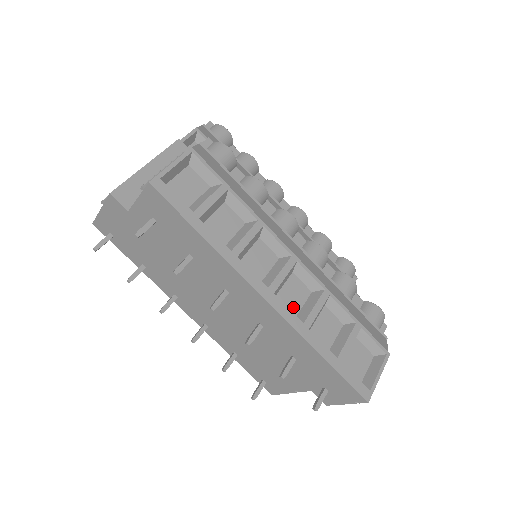
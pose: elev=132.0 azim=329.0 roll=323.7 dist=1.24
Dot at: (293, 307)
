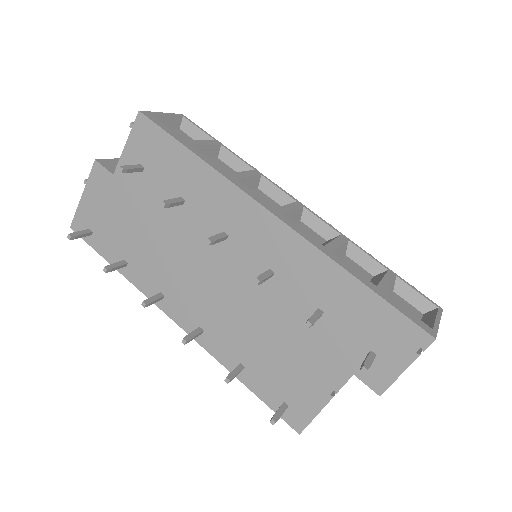
Dot at: occluded
